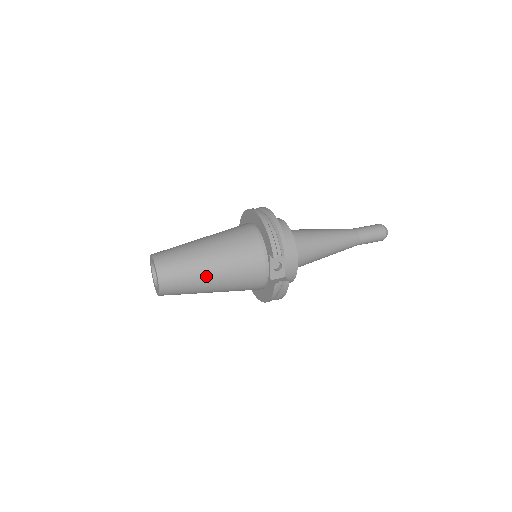
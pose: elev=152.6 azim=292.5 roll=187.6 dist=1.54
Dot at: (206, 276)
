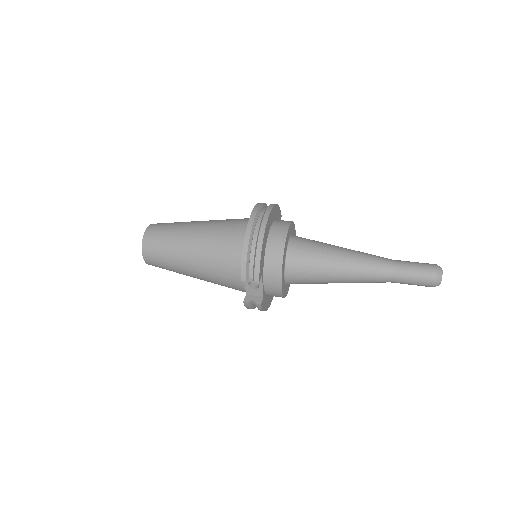
Dot at: (184, 267)
